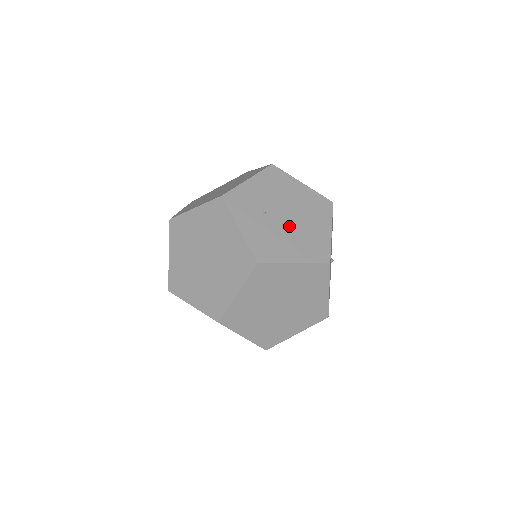
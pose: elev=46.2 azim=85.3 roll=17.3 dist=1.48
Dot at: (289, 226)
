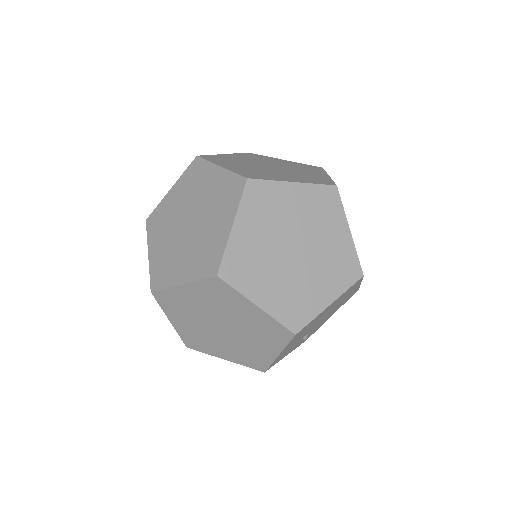
Dot at: occluded
